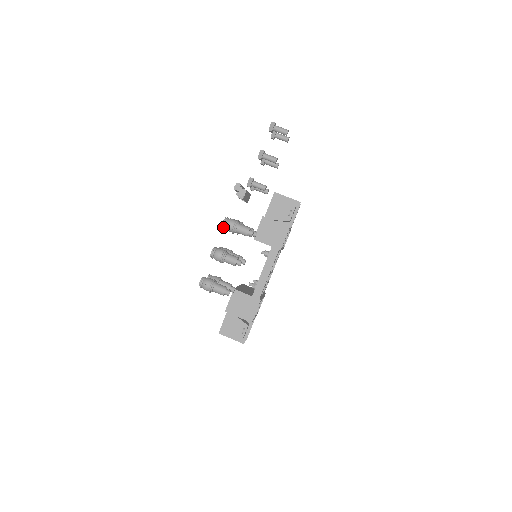
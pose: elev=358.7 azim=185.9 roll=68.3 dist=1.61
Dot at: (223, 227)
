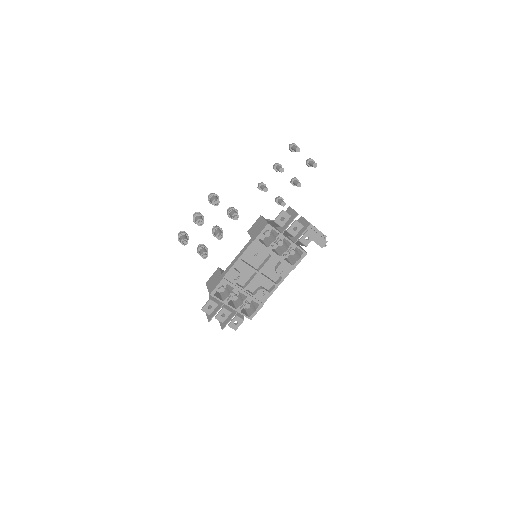
Dot at: occluded
